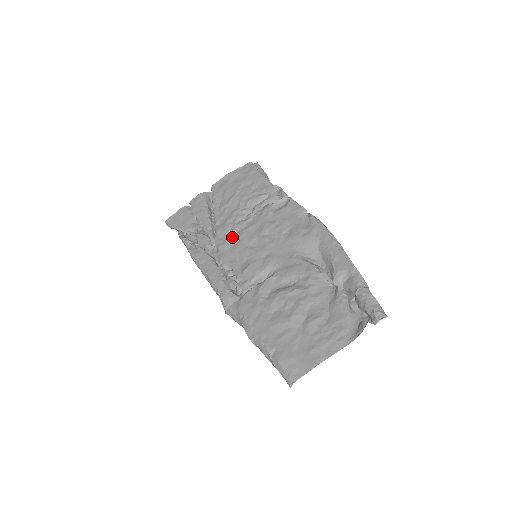
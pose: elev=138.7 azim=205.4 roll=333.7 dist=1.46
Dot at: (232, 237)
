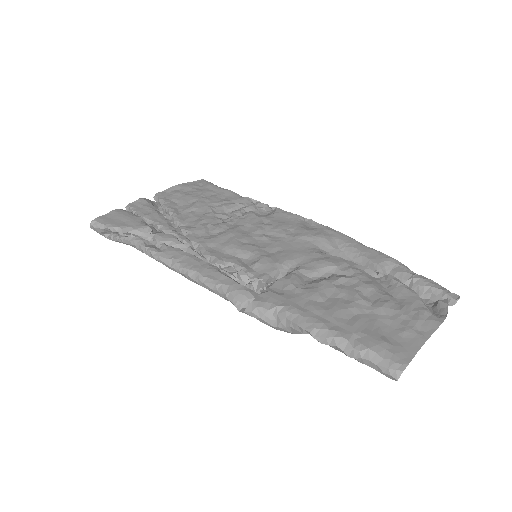
Dot at: (216, 235)
